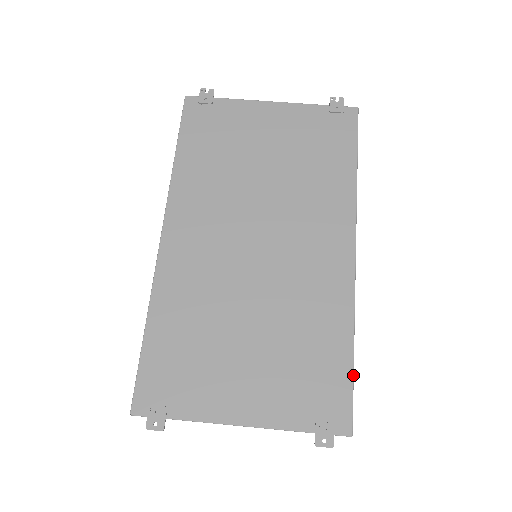
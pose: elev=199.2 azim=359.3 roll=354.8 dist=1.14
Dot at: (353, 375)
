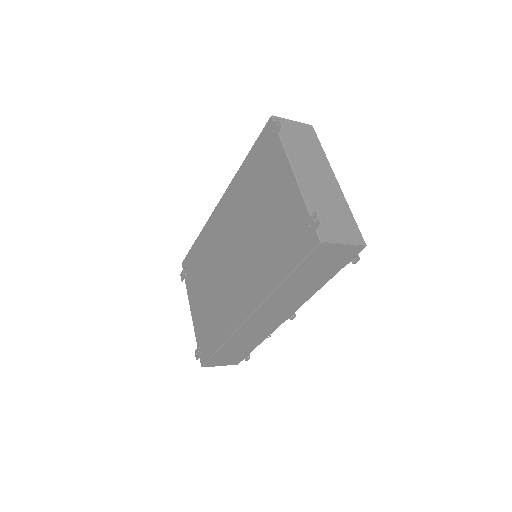
Dot at: (214, 354)
